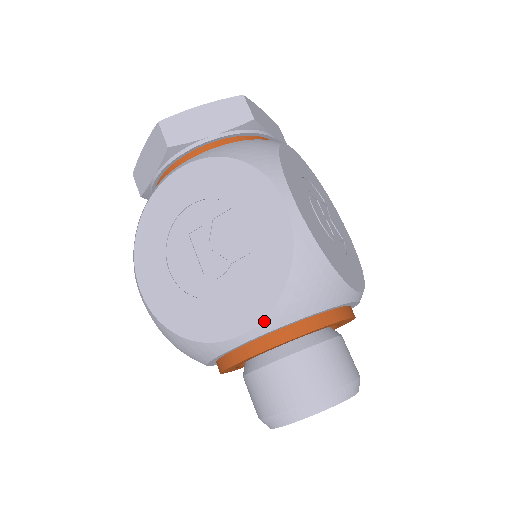
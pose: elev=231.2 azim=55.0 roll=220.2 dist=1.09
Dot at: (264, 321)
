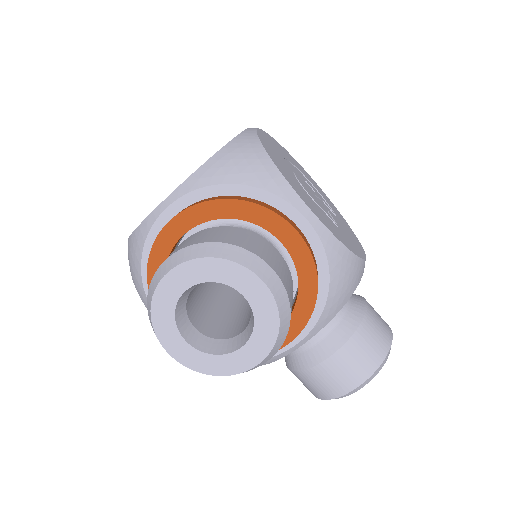
Dot at: (185, 182)
